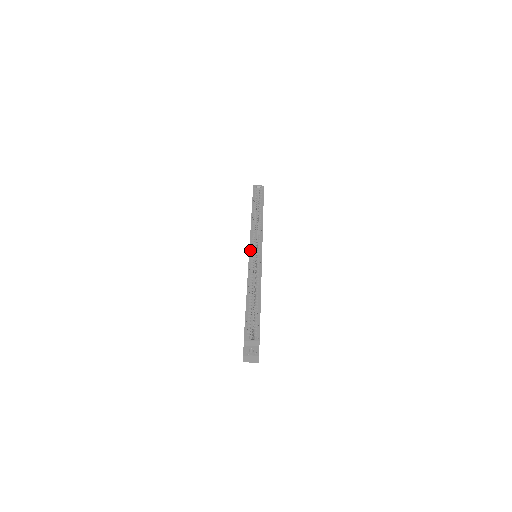
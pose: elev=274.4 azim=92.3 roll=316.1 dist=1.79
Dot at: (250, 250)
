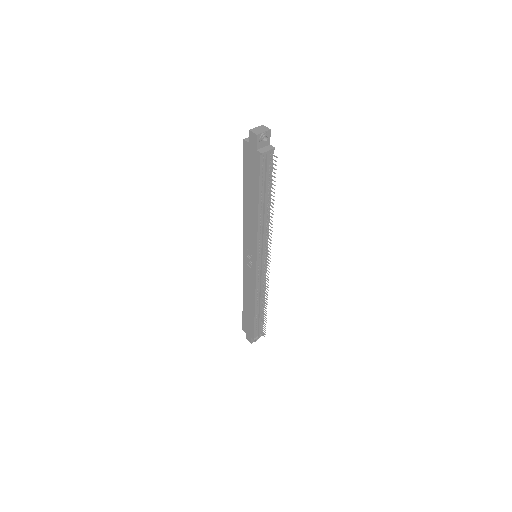
Dot at: (243, 250)
